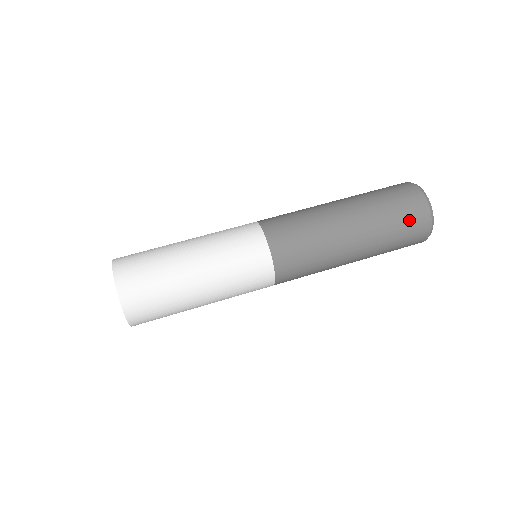
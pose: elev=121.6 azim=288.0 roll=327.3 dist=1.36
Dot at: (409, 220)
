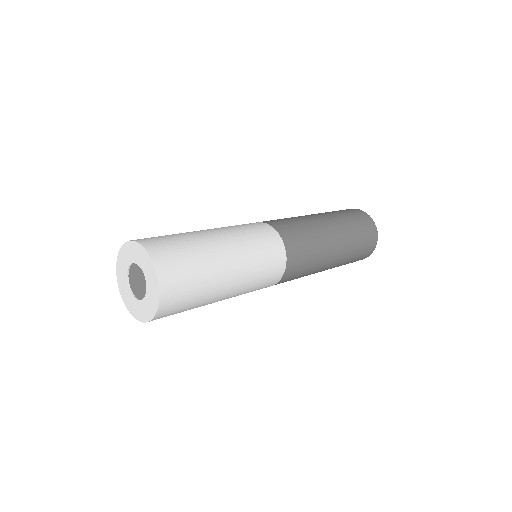
Dot at: (366, 234)
